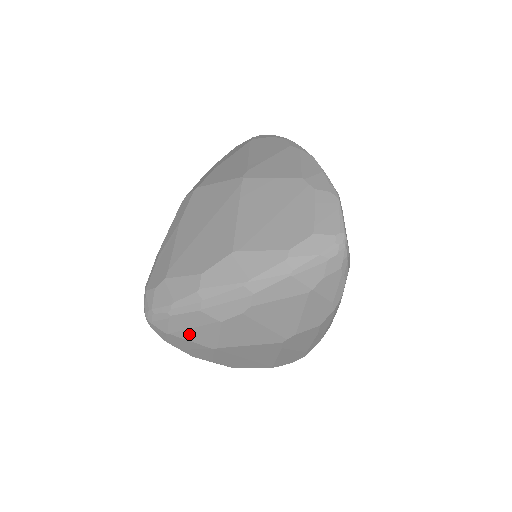
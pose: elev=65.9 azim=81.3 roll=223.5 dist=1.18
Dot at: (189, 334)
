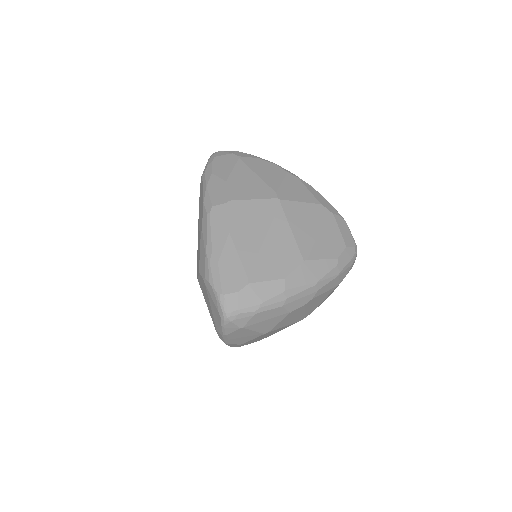
Dot at: (258, 325)
